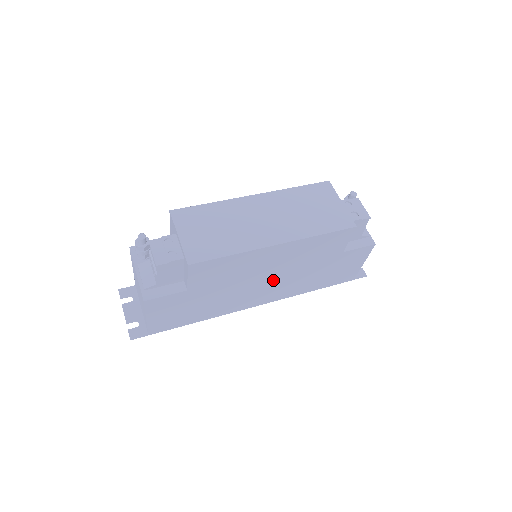
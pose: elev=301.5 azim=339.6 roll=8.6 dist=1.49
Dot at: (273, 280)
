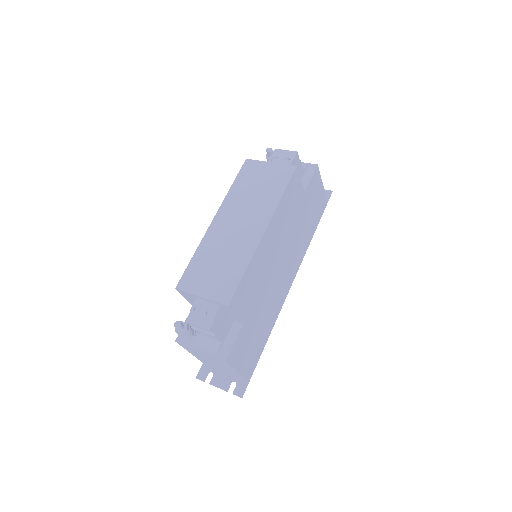
Dot at: (284, 258)
